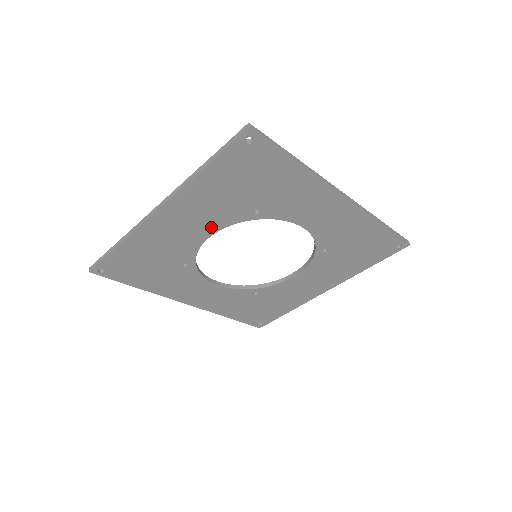
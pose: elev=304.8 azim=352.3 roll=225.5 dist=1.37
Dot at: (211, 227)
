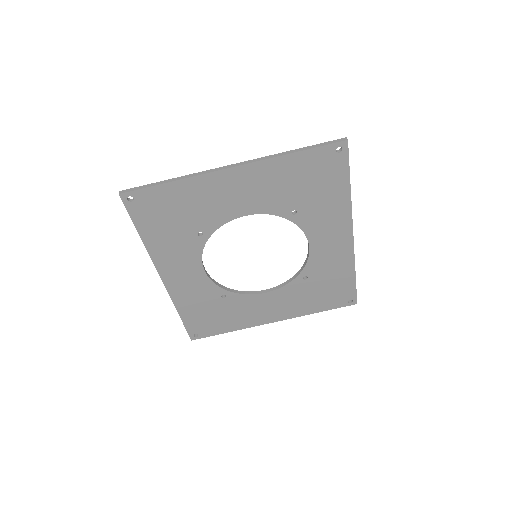
Dot at: (253, 207)
